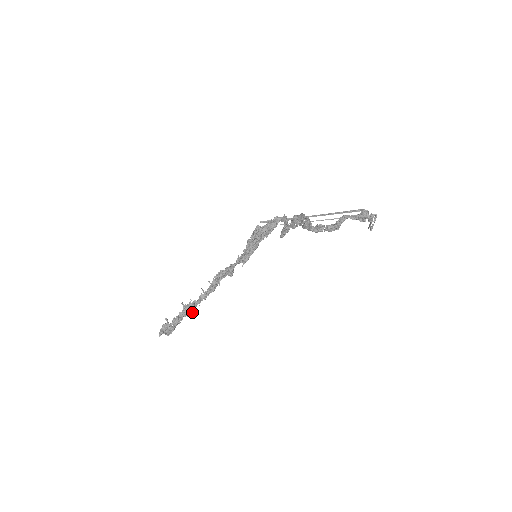
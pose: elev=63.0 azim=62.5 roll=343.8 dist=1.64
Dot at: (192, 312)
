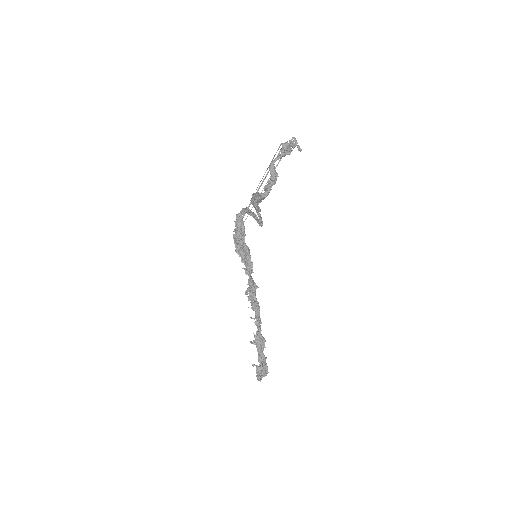
Dot at: (264, 342)
